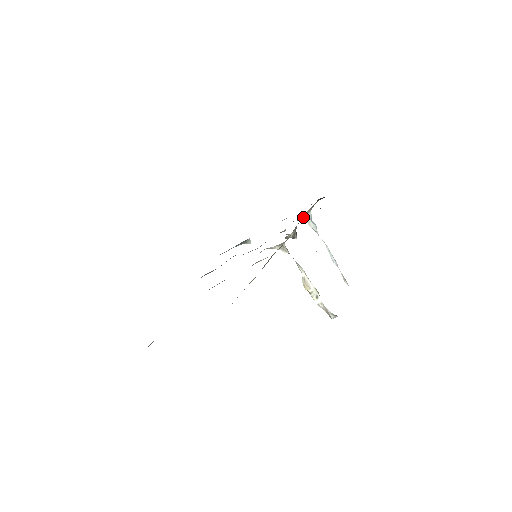
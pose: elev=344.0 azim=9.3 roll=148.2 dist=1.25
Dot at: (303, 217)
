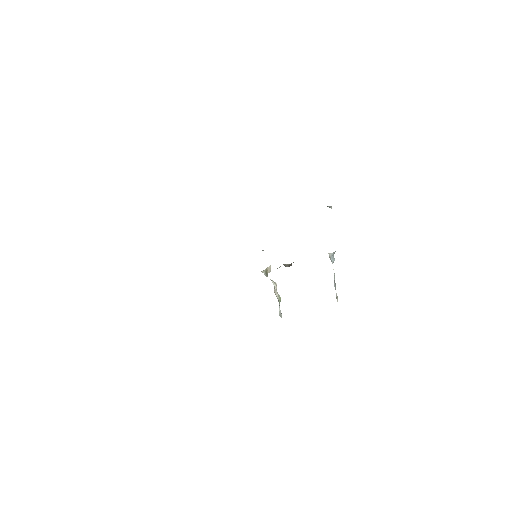
Dot at: occluded
